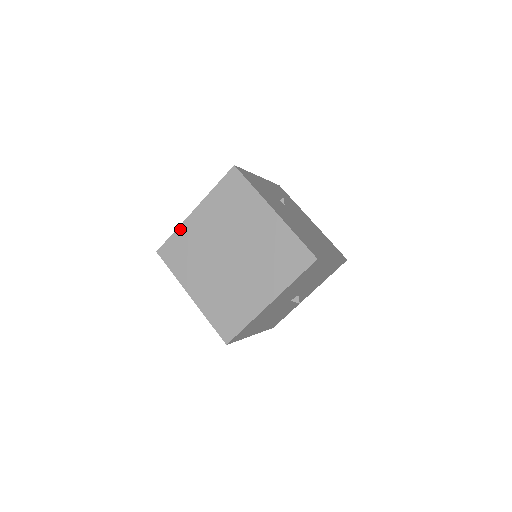
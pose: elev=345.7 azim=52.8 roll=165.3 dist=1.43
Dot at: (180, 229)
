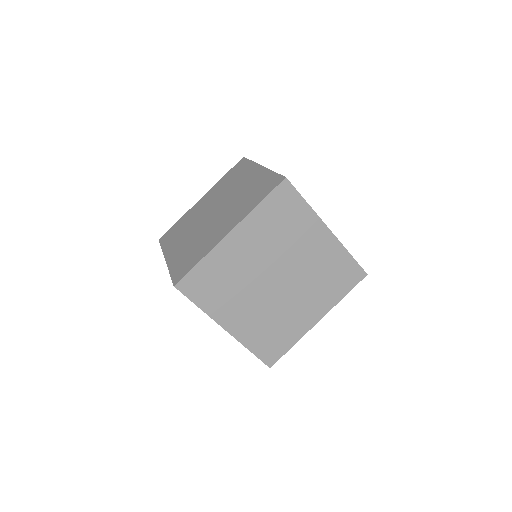
Dot at: (210, 256)
